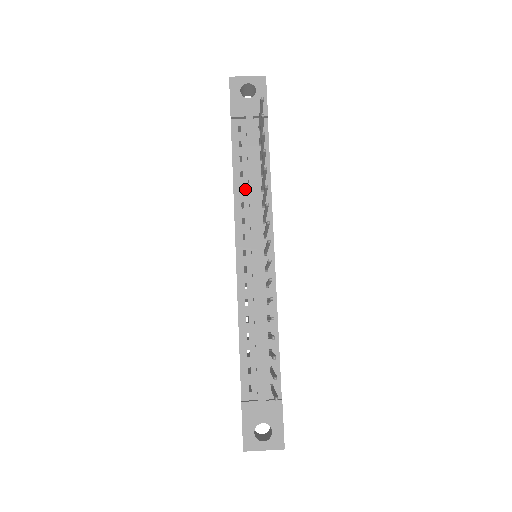
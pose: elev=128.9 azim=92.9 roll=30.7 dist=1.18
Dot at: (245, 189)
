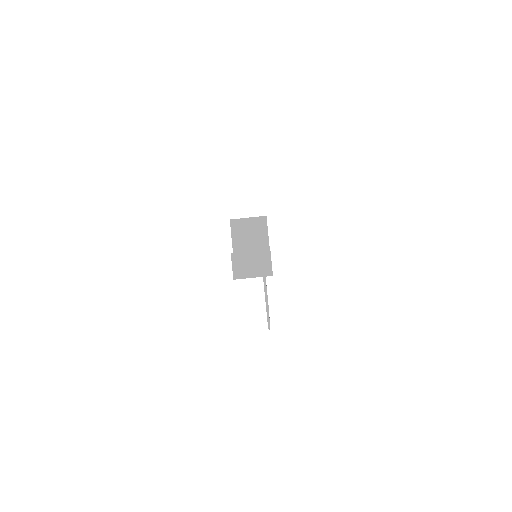
Dot at: occluded
